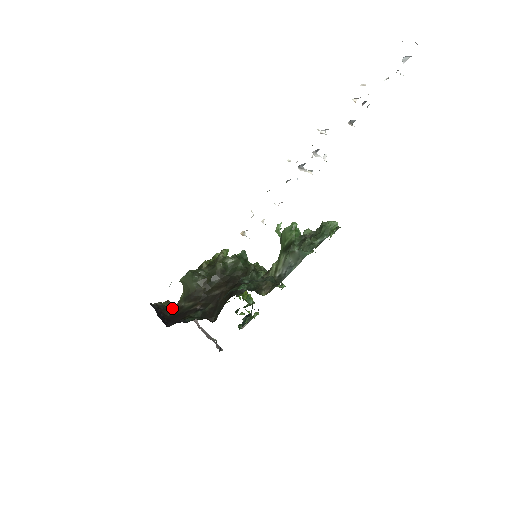
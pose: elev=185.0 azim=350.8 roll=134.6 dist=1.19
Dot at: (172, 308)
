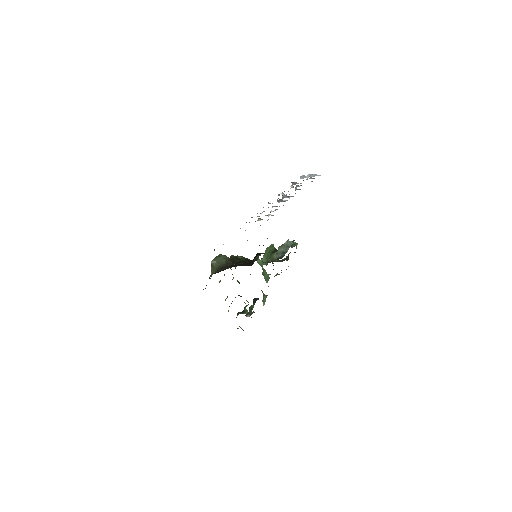
Dot at: occluded
